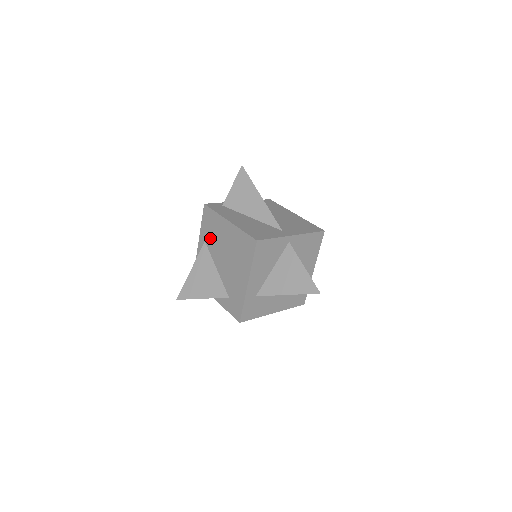
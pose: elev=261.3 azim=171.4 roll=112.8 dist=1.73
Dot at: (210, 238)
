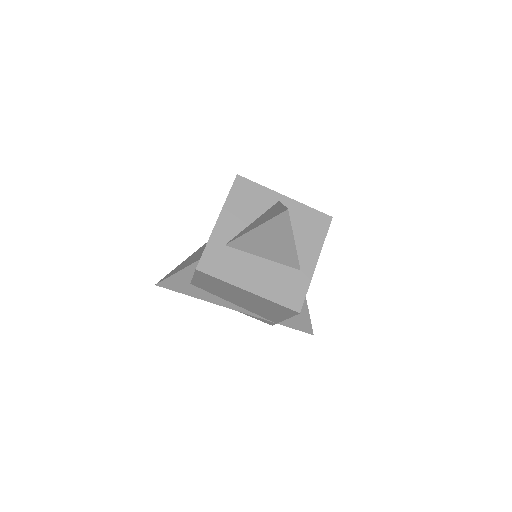
Dot at: occluded
